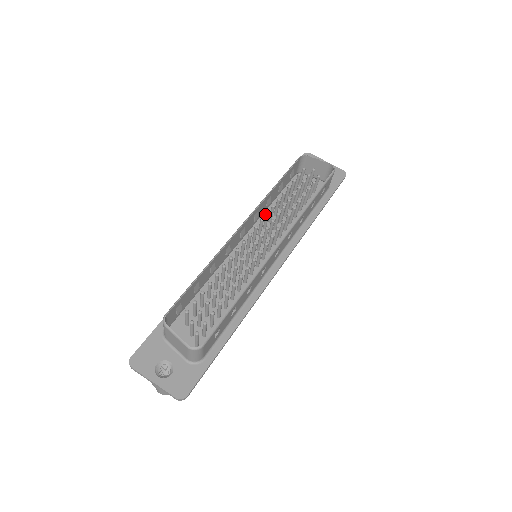
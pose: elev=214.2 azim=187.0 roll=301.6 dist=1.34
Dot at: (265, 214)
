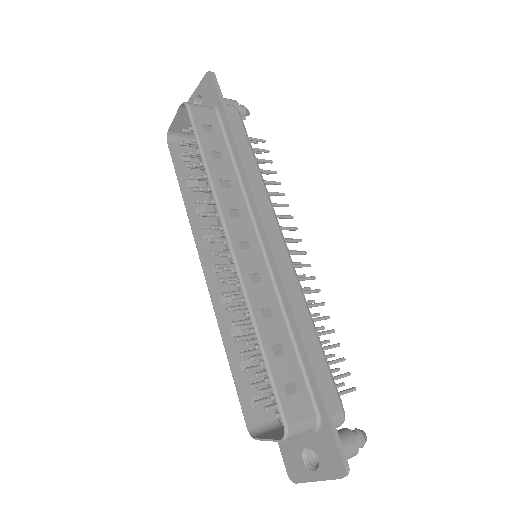
Dot at: occluded
